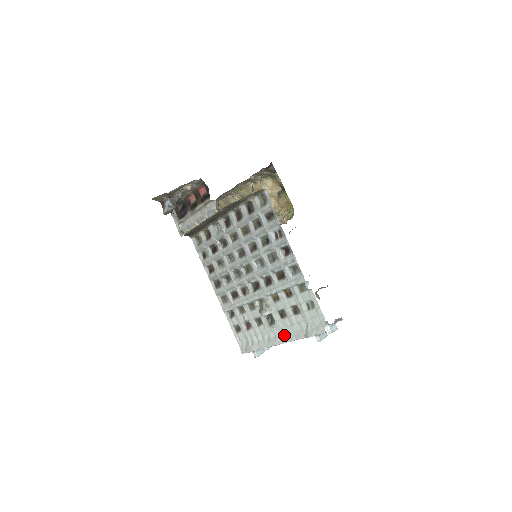
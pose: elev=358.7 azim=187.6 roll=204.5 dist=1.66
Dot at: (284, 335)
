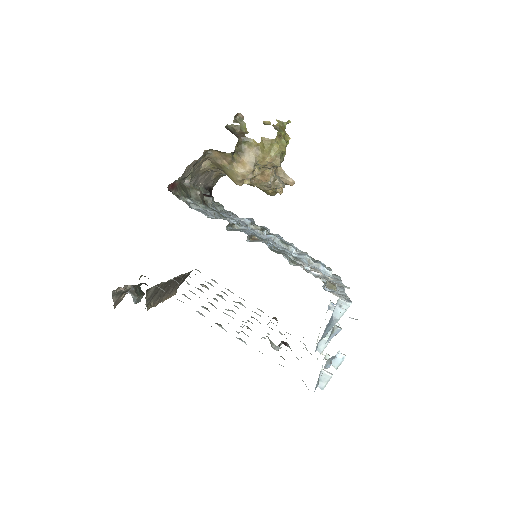
Dot at: occluded
